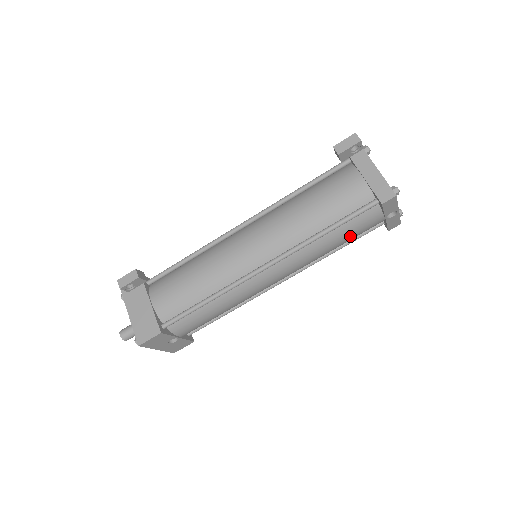
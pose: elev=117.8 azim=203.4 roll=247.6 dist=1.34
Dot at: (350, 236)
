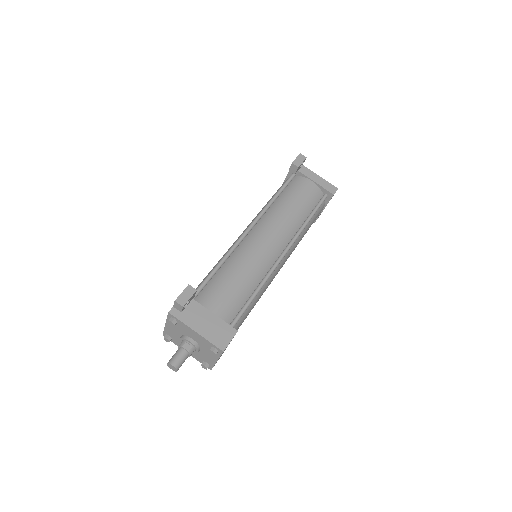
Dot at: occluded
